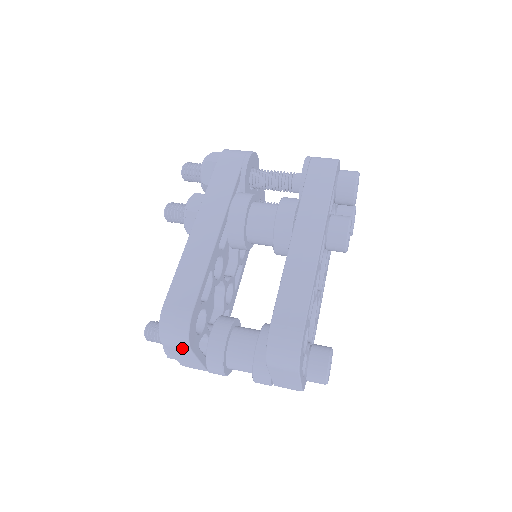
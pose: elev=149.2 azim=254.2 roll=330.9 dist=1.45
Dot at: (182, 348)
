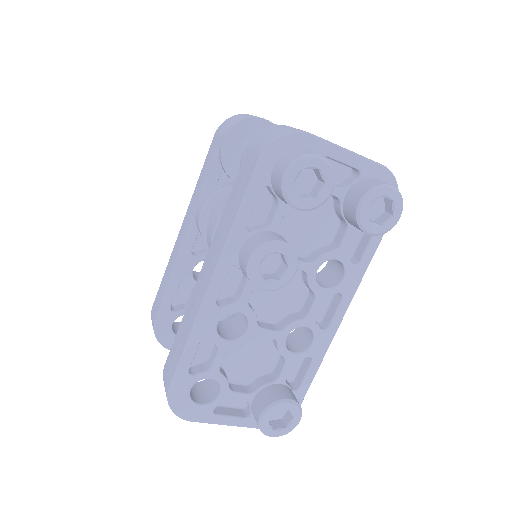
Dot at: occluded
